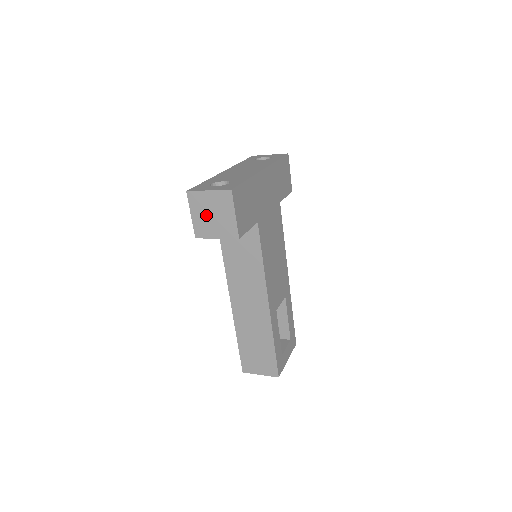
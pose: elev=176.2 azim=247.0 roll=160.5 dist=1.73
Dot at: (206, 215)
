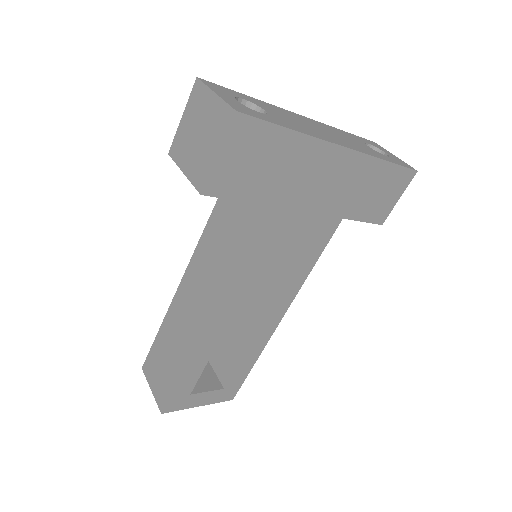
Dot at: (193, 129)
